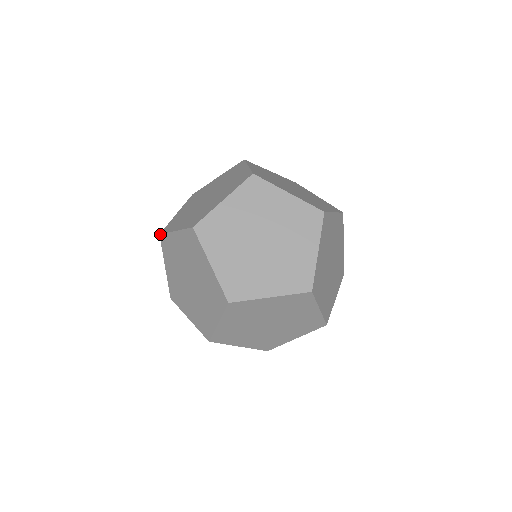
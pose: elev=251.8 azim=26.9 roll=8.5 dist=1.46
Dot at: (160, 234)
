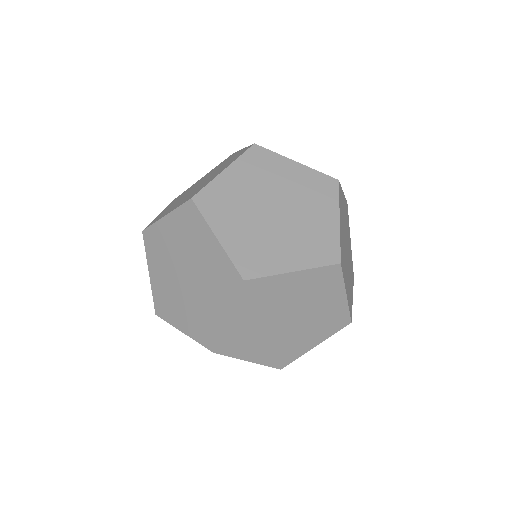
Dot at: (193, 200)
